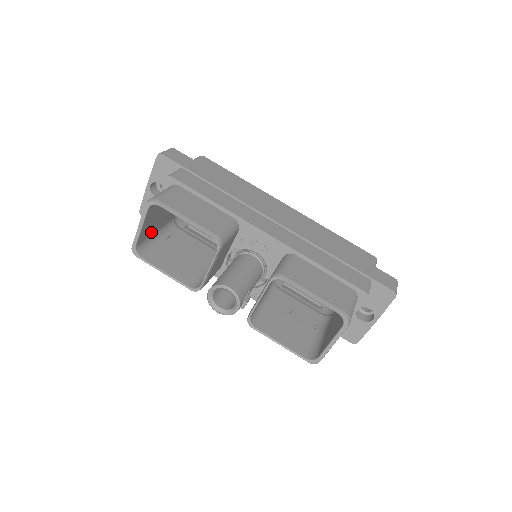
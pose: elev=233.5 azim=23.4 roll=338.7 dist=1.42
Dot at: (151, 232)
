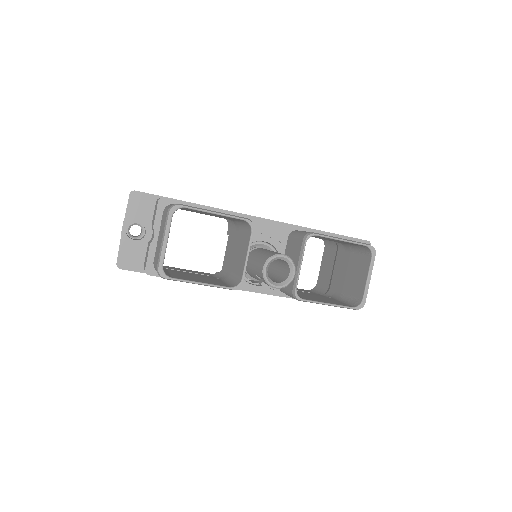
Dot at: occluded
